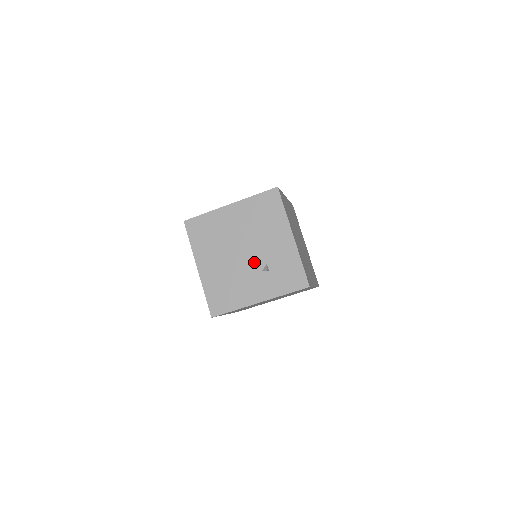
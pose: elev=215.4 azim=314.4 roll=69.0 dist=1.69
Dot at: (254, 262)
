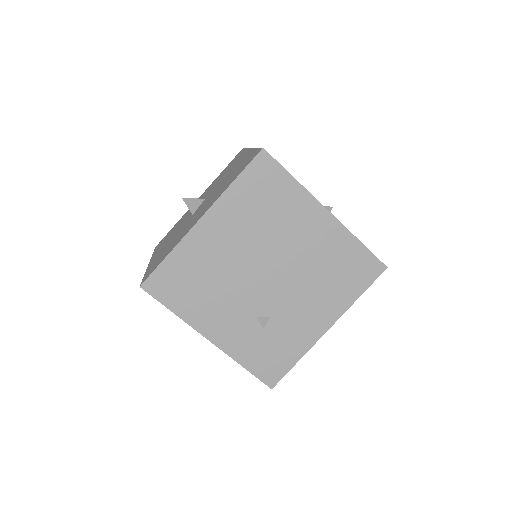
Dot at: (262, 299)
